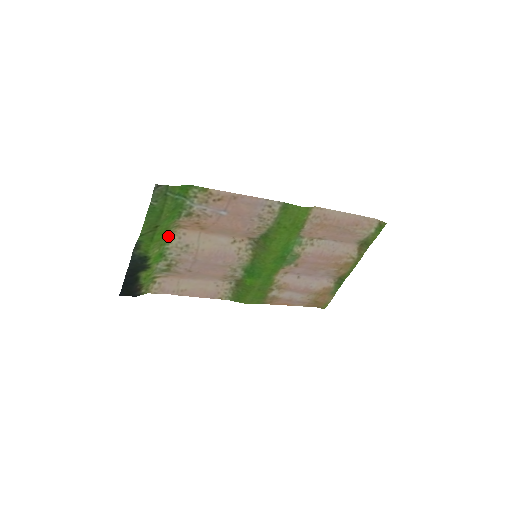
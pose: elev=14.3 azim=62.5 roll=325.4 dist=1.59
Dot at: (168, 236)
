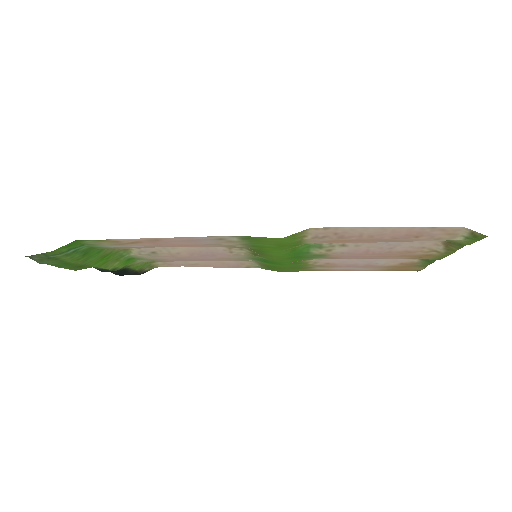
Dot at: (119, 251)
